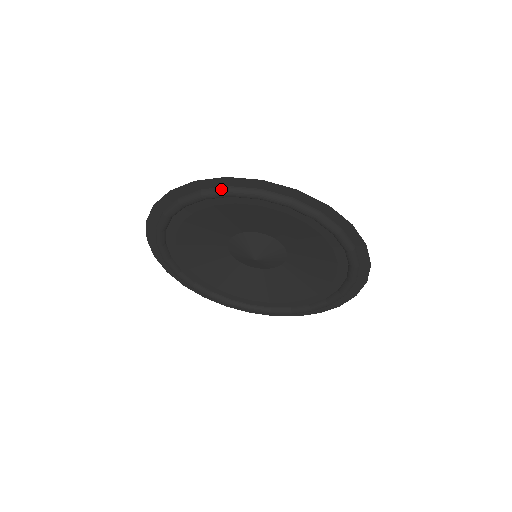
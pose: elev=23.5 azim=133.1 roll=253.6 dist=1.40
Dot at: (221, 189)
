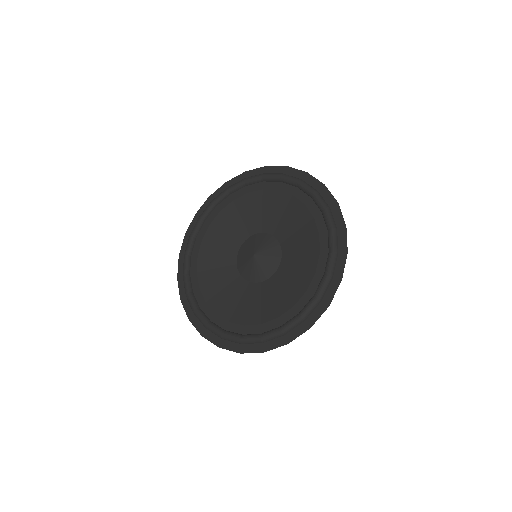
Dot at: (240, 181)
